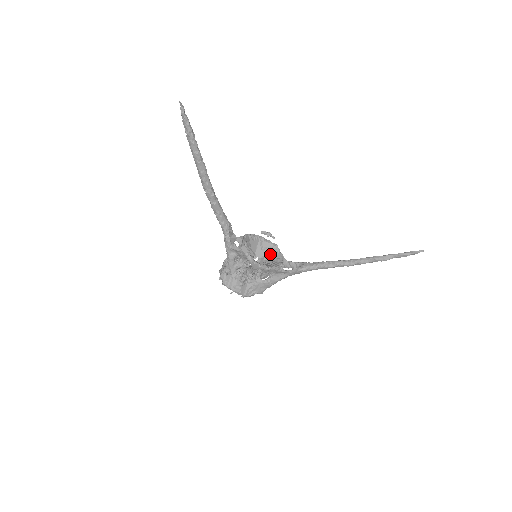
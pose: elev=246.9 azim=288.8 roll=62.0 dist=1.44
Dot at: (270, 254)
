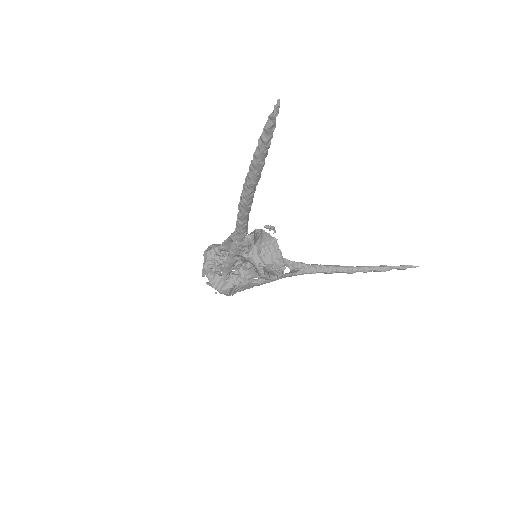
Dot at: (268, 251)
